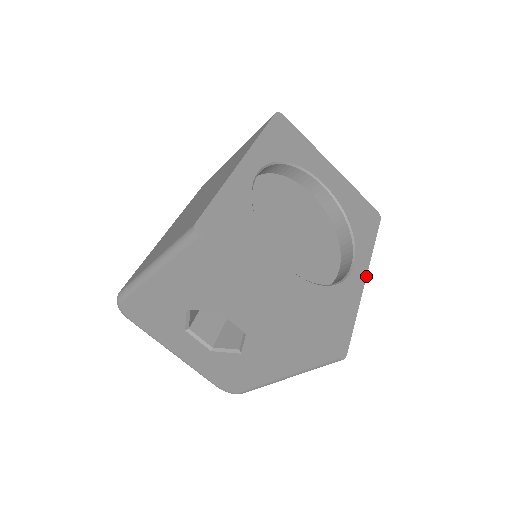
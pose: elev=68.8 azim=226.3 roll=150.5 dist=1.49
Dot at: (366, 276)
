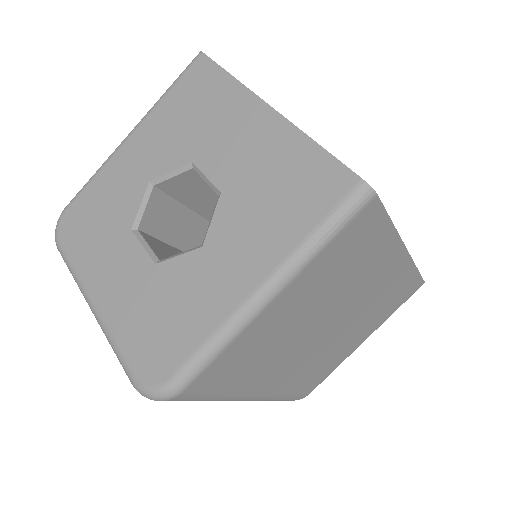
Dot at: (407, 250)
